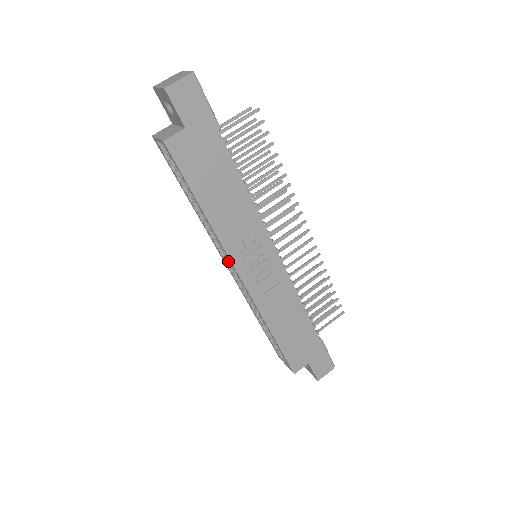
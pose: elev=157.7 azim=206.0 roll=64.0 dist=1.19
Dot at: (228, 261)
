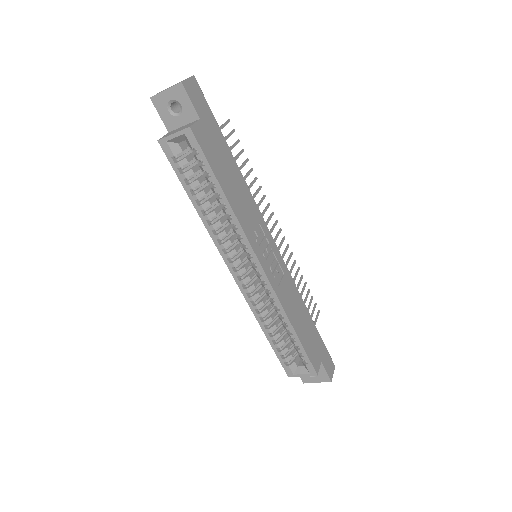
Dot at: (236, 266)
